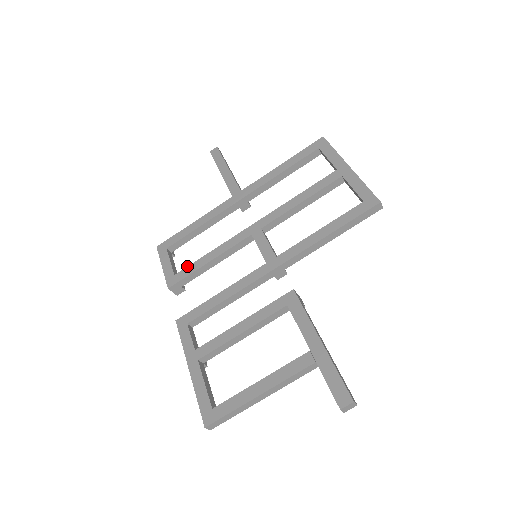
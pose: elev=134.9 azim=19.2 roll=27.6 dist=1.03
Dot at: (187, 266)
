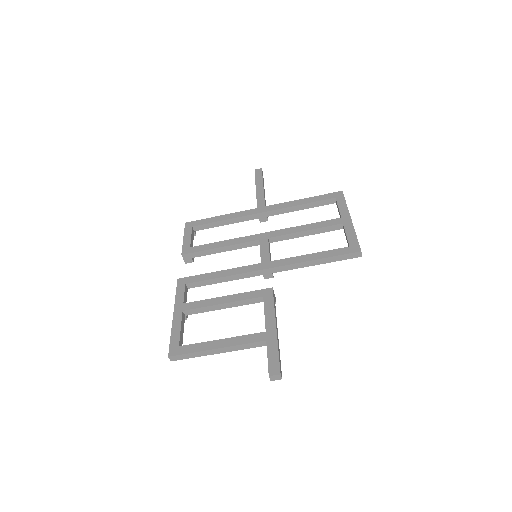
Dot at: occluded
